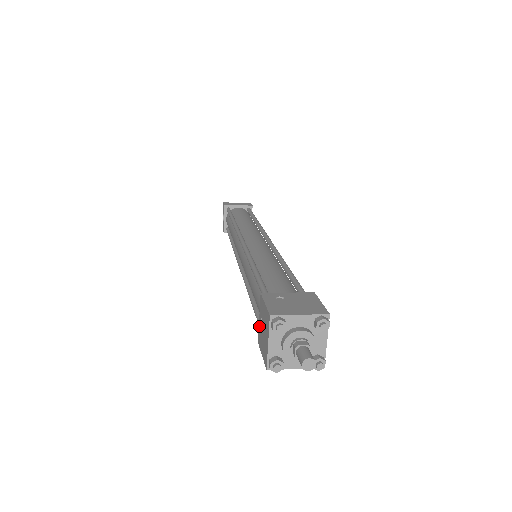
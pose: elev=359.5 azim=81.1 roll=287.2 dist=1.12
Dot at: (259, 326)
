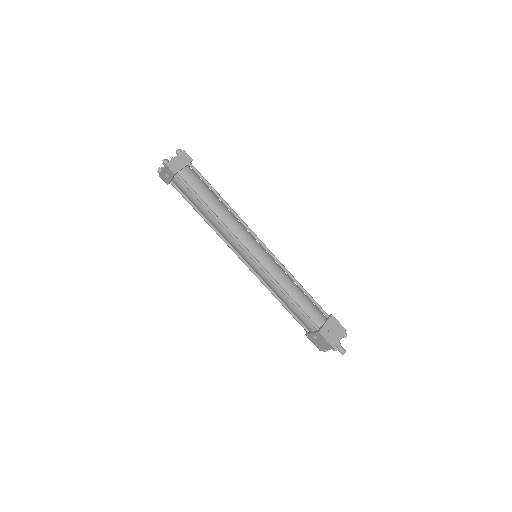
Dot at: (311, 335)
